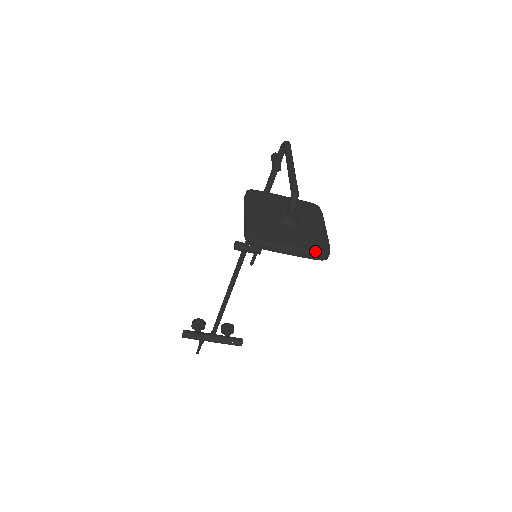
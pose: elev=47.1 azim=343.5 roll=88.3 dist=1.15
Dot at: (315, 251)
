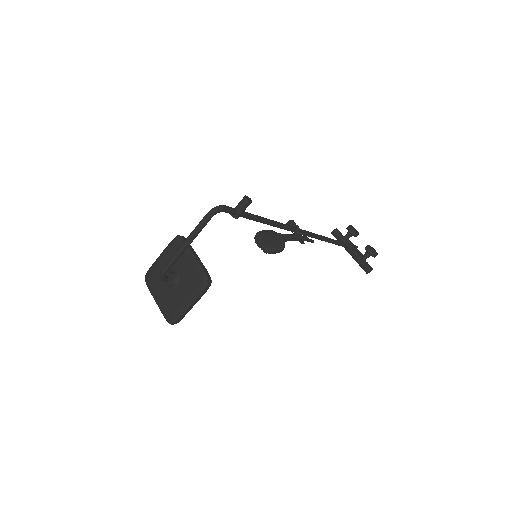
Dot at: (165, 315)
